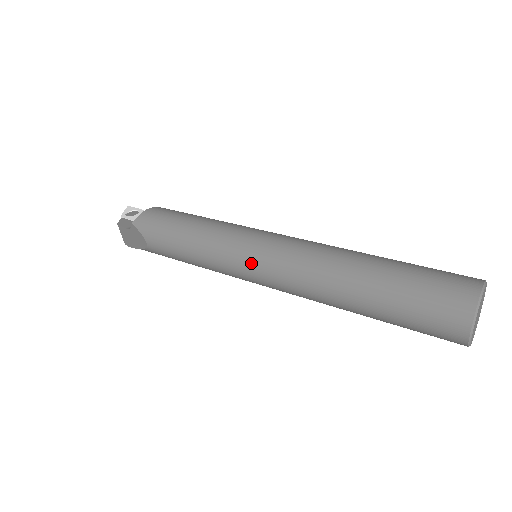
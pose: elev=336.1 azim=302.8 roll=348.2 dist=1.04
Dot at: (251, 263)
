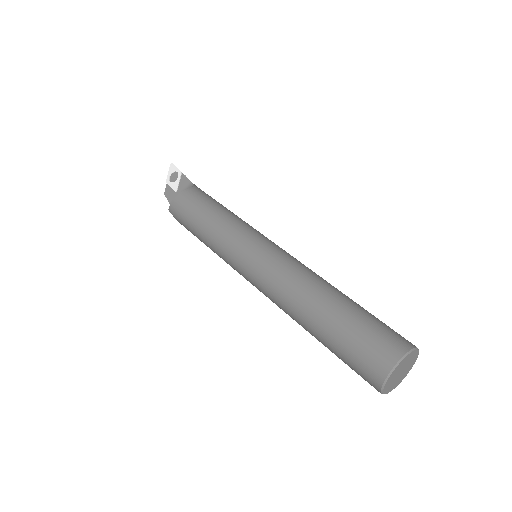
Dot at: (245, 278)
